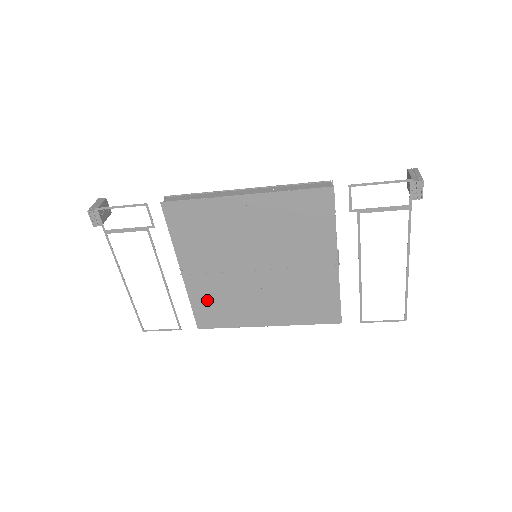
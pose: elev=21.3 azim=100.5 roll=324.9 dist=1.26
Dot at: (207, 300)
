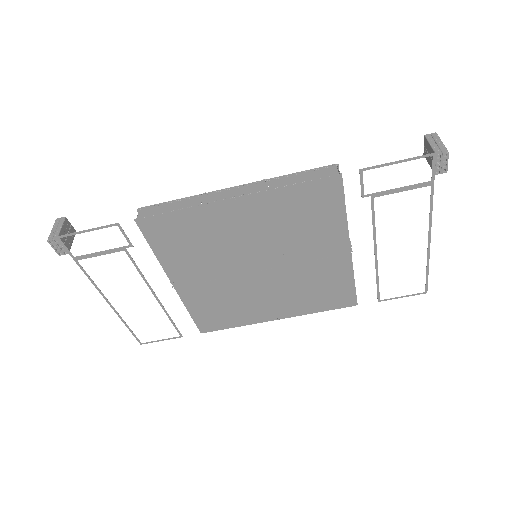
Dot at: (207, 306)
